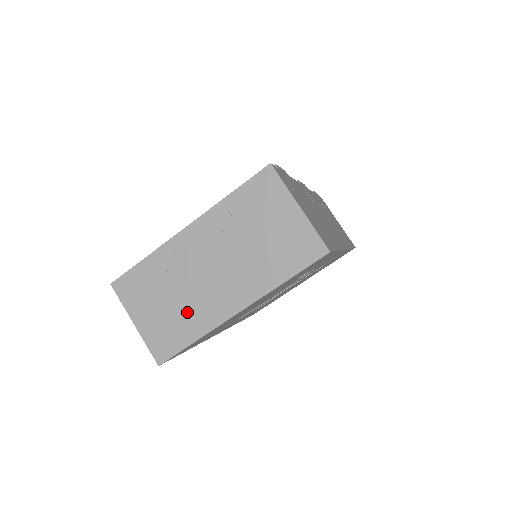
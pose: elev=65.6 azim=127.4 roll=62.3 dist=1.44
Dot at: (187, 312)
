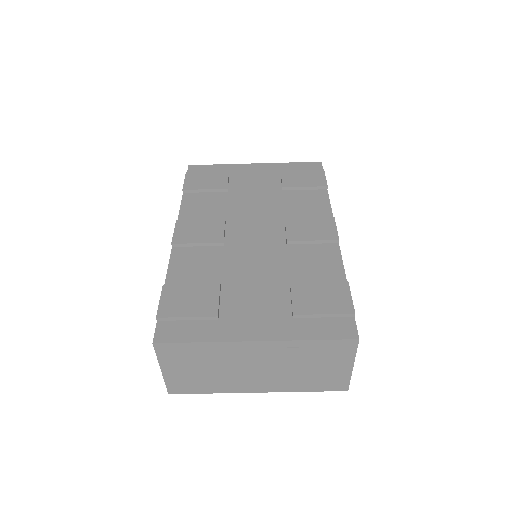
Dot at: (216, 380)
